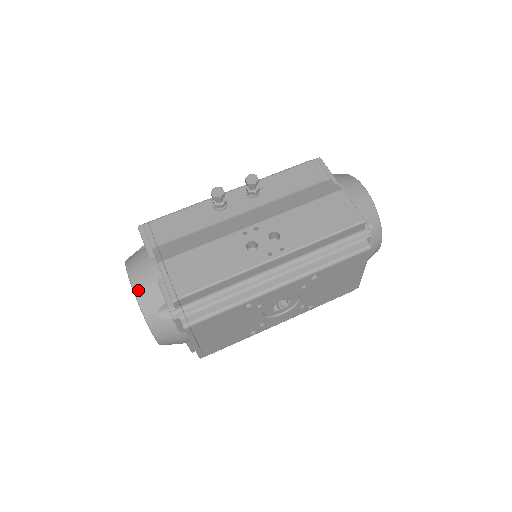
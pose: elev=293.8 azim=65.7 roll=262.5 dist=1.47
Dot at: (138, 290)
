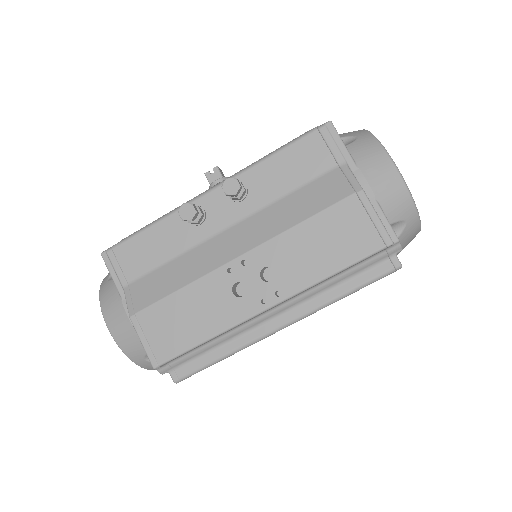
Dot at: (117, 338)
